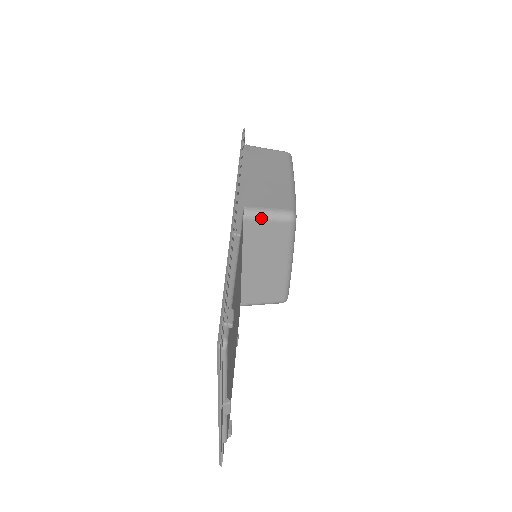
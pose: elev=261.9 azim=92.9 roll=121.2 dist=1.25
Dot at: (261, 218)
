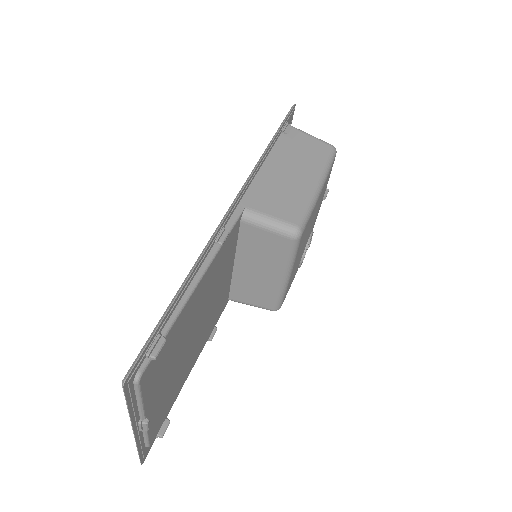
Dot at: (260, 225)
